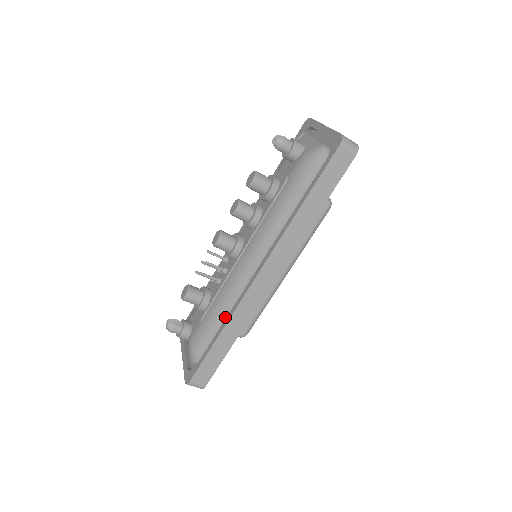
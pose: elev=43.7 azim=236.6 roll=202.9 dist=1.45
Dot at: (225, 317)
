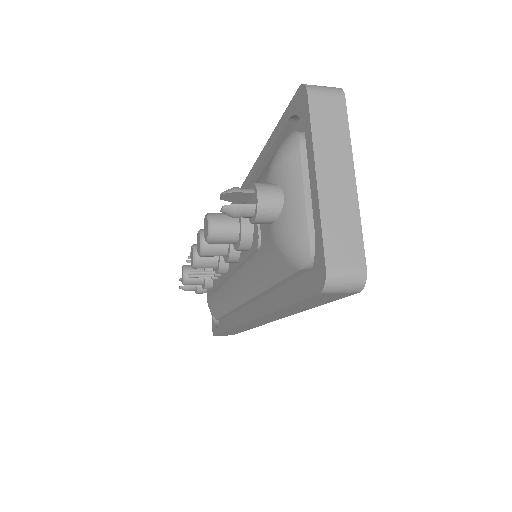
Dot at: (230, 313)
